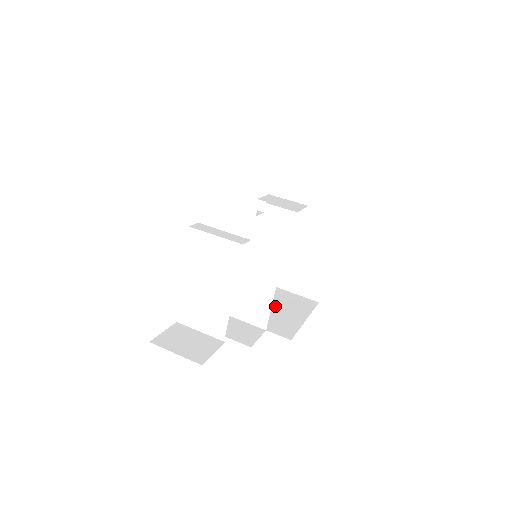
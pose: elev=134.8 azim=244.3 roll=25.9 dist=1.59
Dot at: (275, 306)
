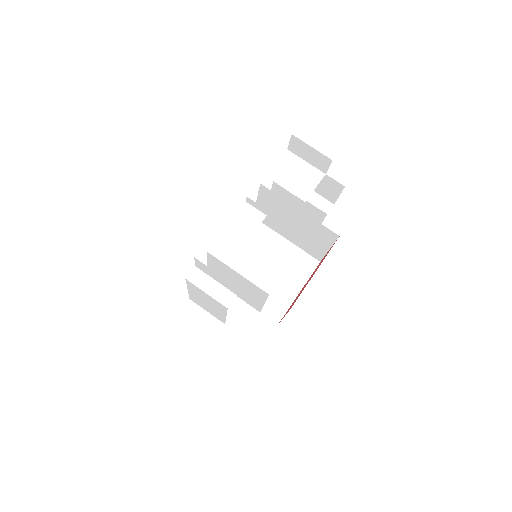
Dot at: (277, 274)
